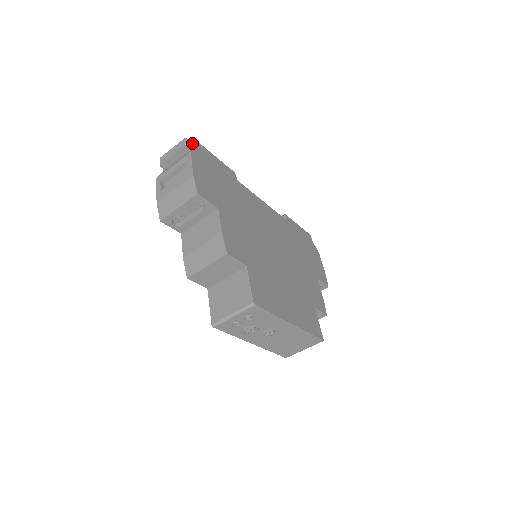
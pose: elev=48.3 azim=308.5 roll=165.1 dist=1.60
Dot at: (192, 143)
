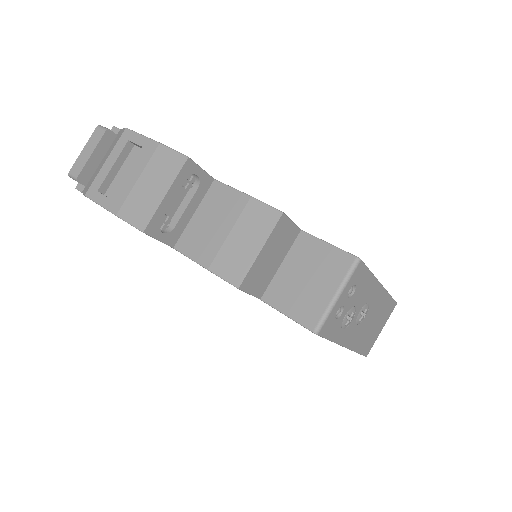
Dot at: occluded
